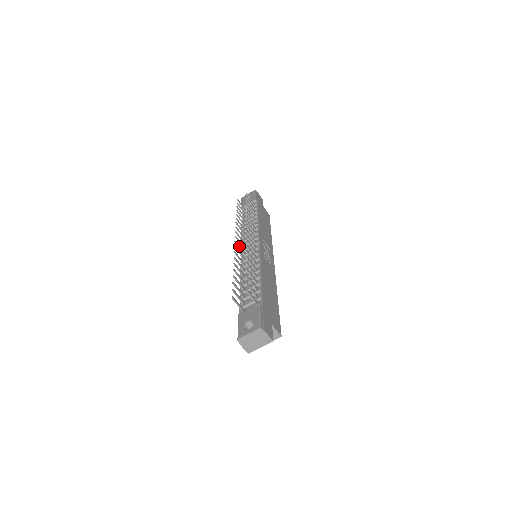
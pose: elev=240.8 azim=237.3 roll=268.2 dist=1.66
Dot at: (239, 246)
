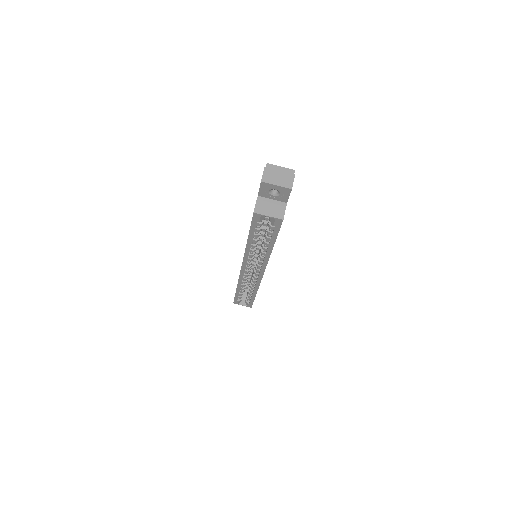
Dot at: occluded
